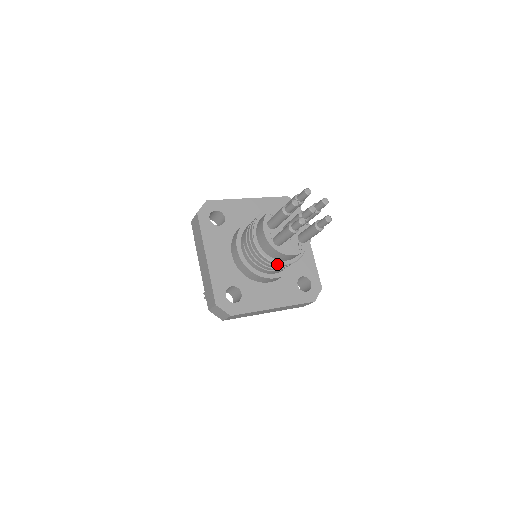
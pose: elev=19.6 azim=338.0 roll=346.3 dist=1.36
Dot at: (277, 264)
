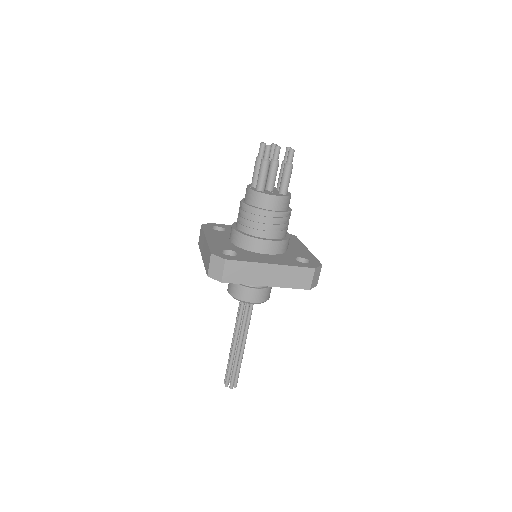
Dot at: (263, 211)
